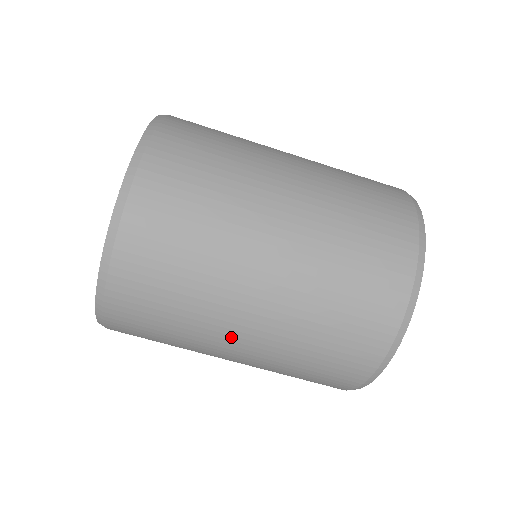
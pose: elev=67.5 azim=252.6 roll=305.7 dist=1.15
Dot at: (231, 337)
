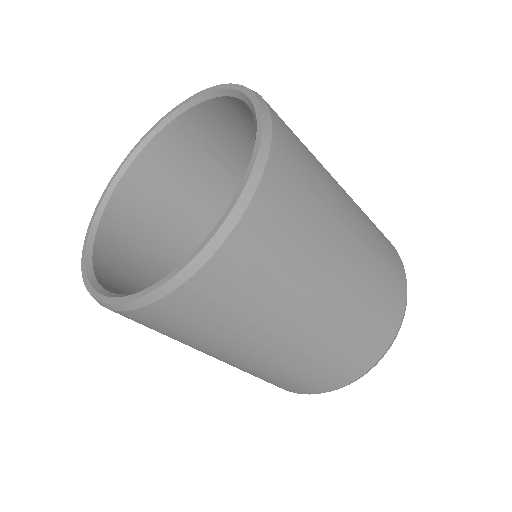
Dot at: (296, 324)
